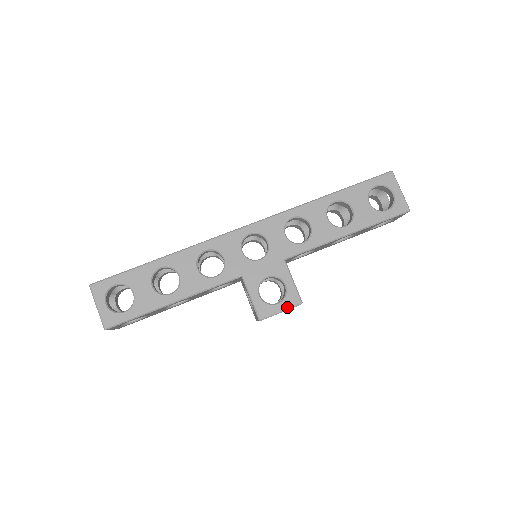
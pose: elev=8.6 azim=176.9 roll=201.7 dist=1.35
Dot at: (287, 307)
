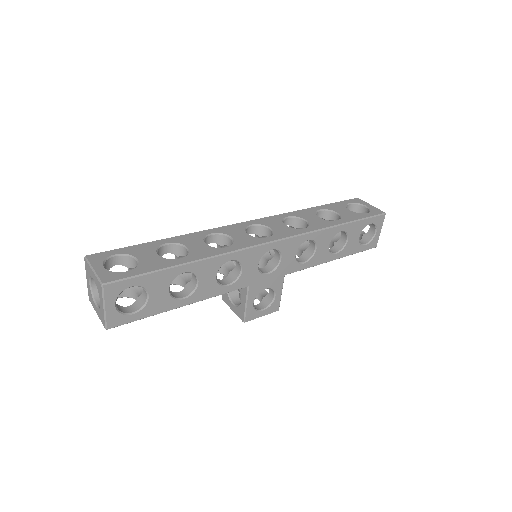
Dot at: (268, 313)
